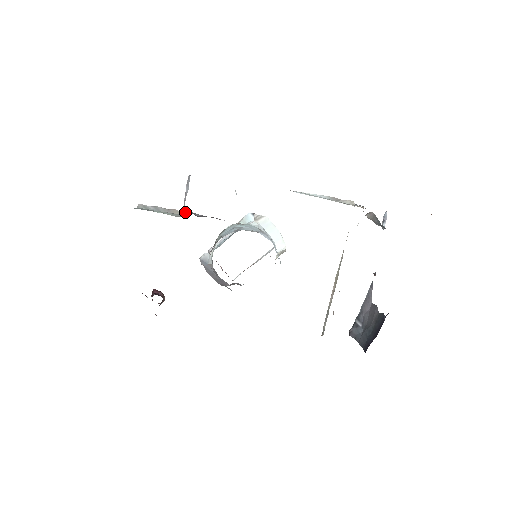
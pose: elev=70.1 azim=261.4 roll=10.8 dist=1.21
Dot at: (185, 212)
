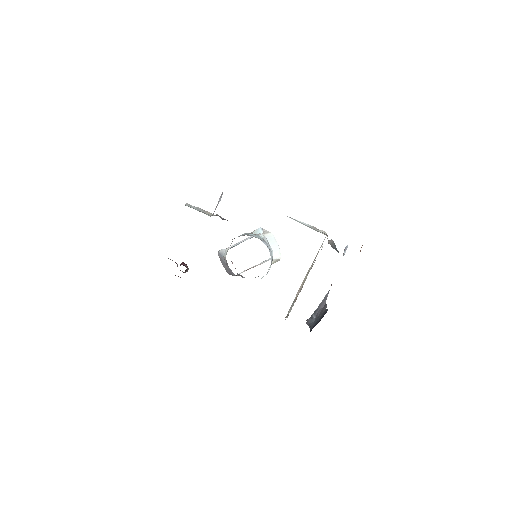
Dot at: (215, 215)
